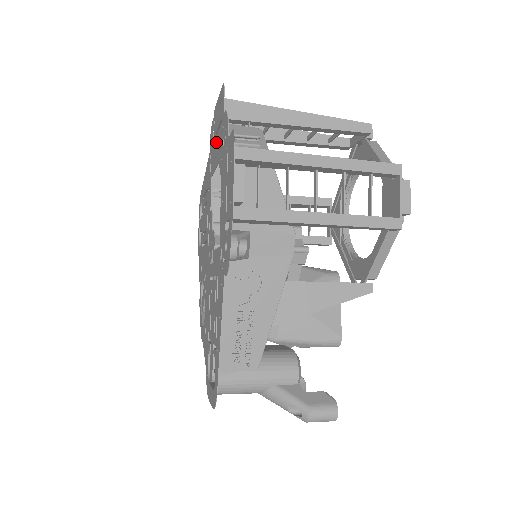
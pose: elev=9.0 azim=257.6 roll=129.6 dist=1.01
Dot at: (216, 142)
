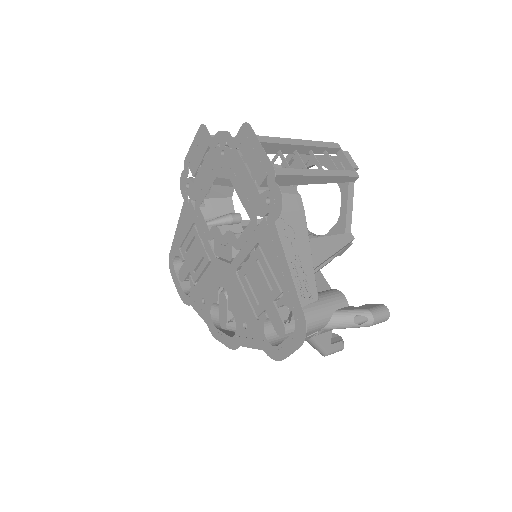
Dot at: (202, 172)
